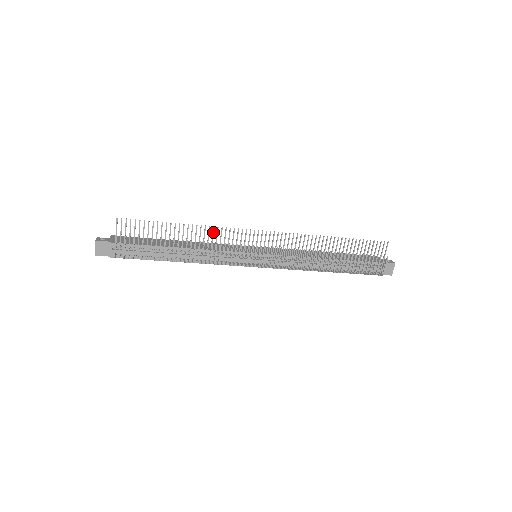
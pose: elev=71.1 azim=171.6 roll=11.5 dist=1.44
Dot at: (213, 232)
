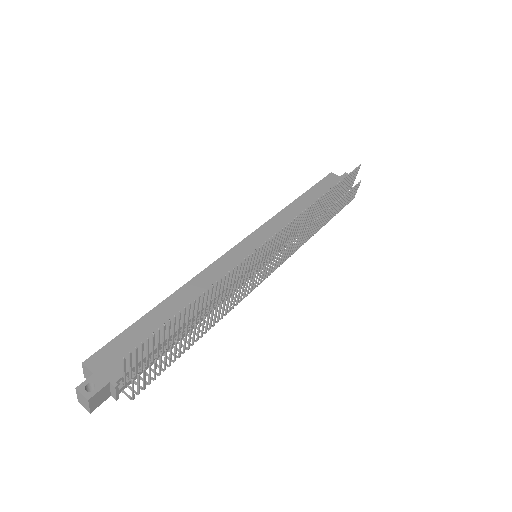
Dot at: (232, 274)
